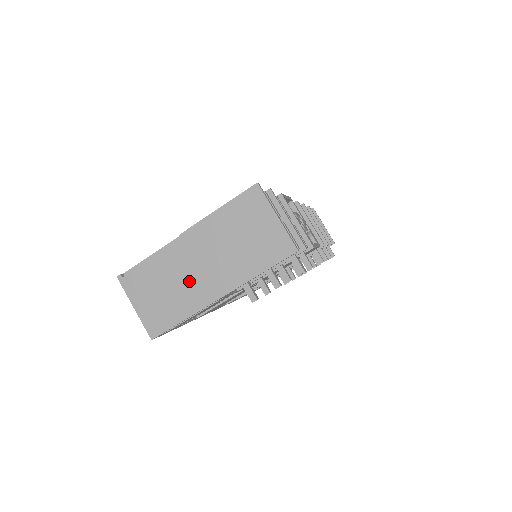
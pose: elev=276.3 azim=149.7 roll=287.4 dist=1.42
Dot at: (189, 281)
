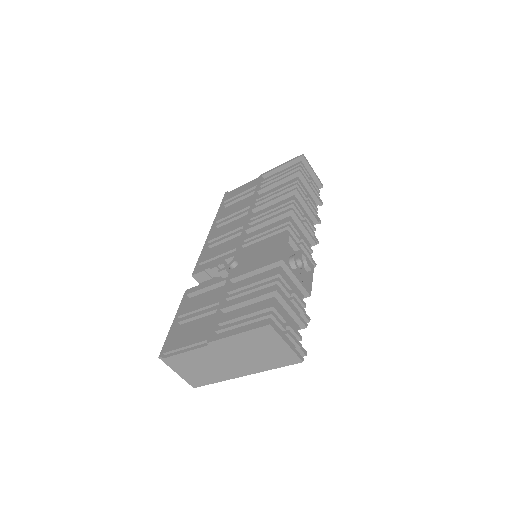
Dot at: (218, 366)
